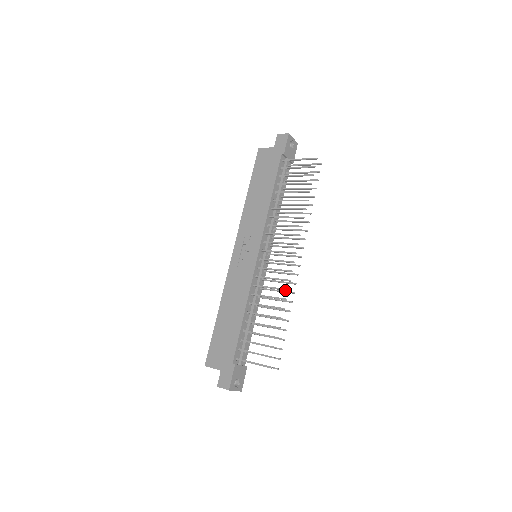
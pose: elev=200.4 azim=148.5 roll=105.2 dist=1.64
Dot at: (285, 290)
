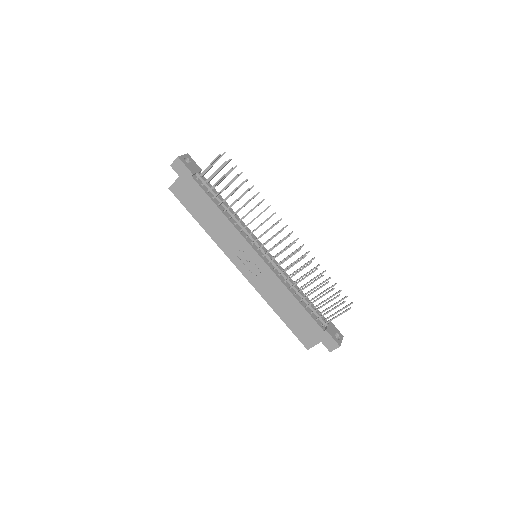
Dot at: occluded
